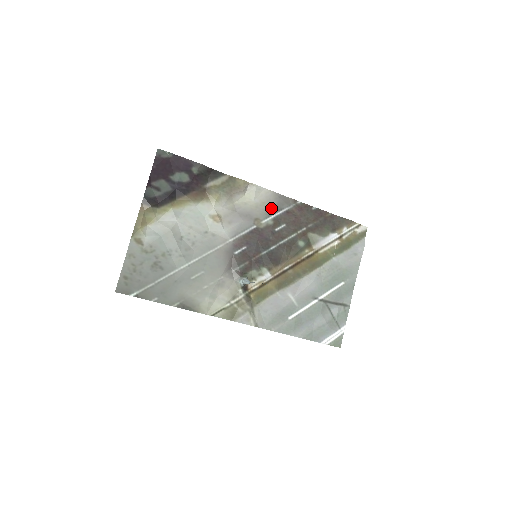
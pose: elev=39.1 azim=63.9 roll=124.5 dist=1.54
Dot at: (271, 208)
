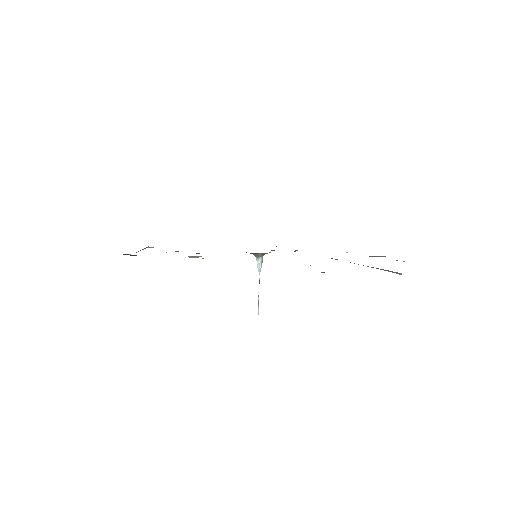
Dot at: occluded
